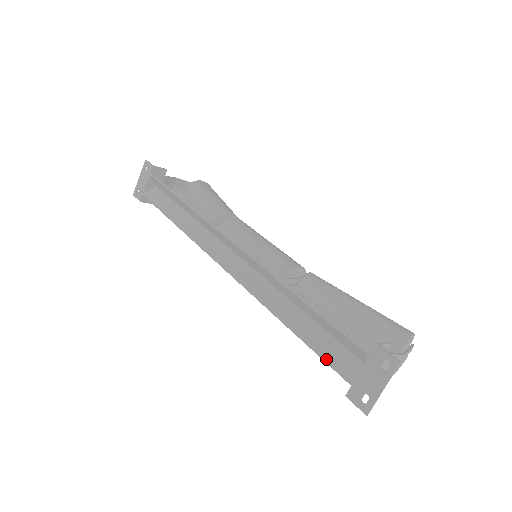
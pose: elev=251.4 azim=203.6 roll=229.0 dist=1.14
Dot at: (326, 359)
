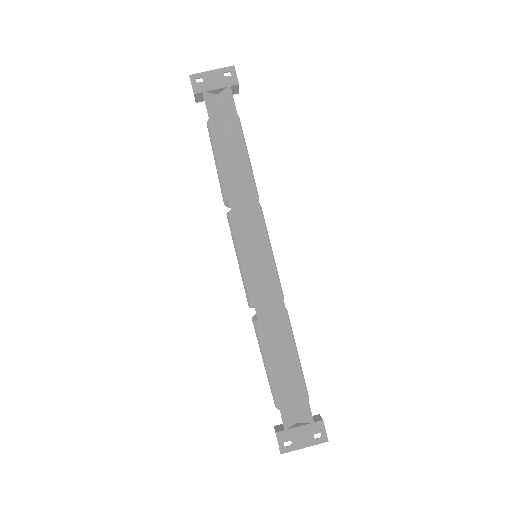
Dot at: (280, 401)
